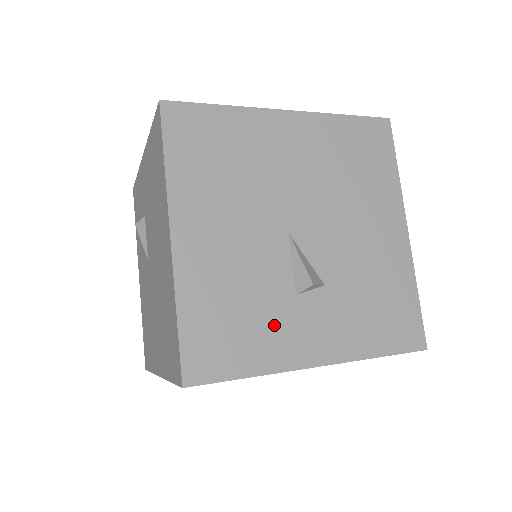
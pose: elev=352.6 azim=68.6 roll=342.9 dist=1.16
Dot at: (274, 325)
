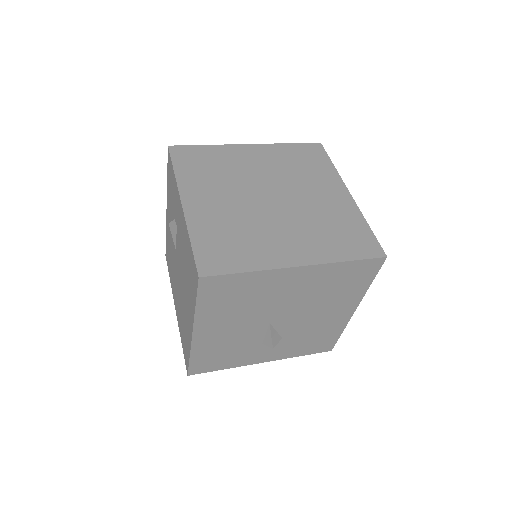
Dot at: (244, 354)
